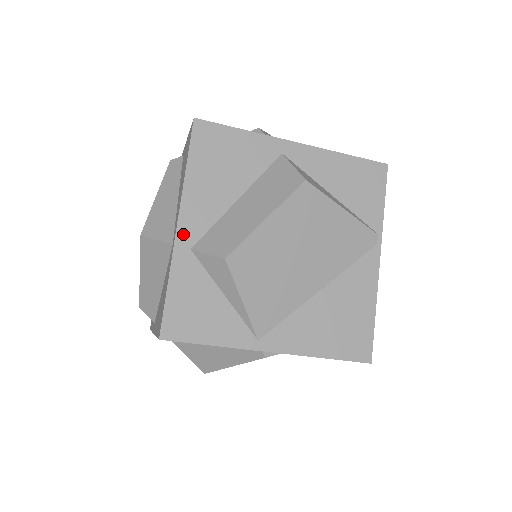
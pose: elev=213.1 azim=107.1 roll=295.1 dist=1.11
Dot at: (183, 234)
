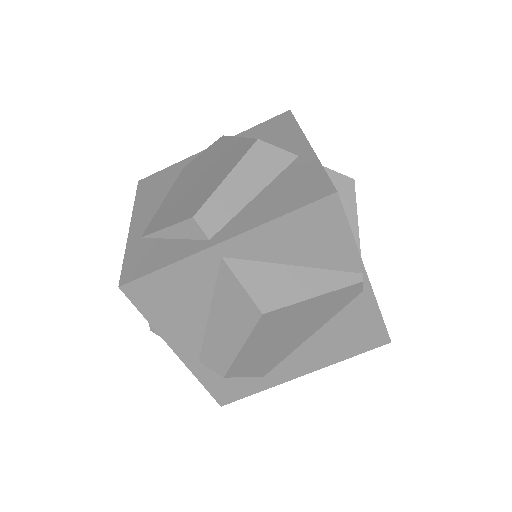
Dot at: occluded
